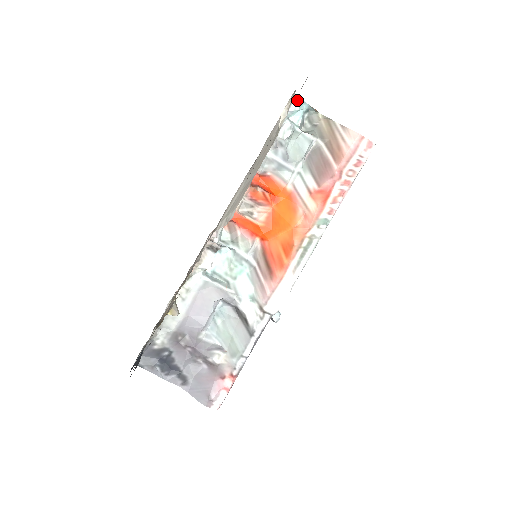
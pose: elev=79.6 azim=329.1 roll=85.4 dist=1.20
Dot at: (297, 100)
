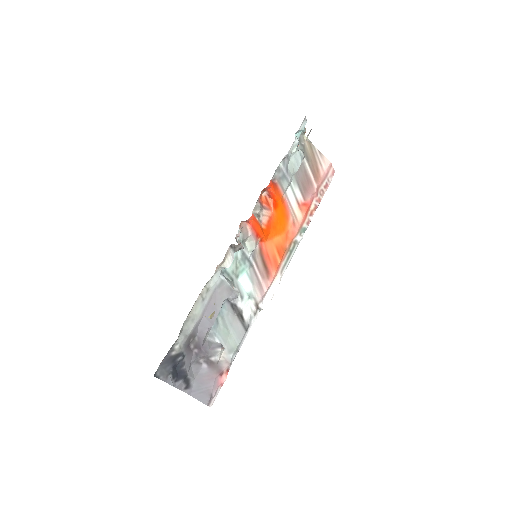
Dot at: (305, 121)
